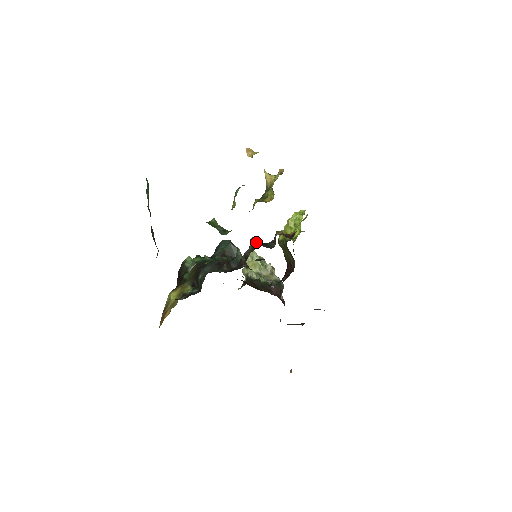
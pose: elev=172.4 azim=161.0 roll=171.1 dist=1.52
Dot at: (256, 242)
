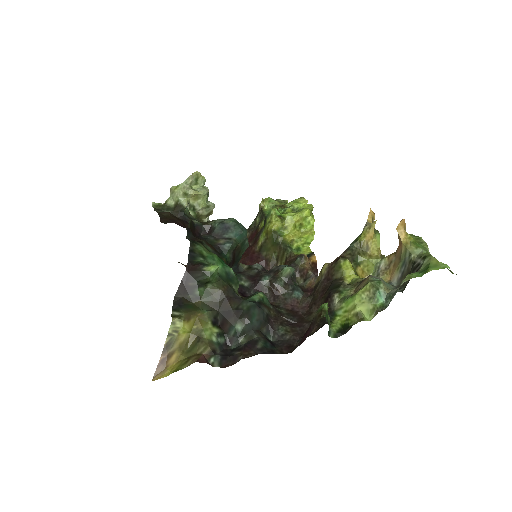
Dot at: (292, 276)
